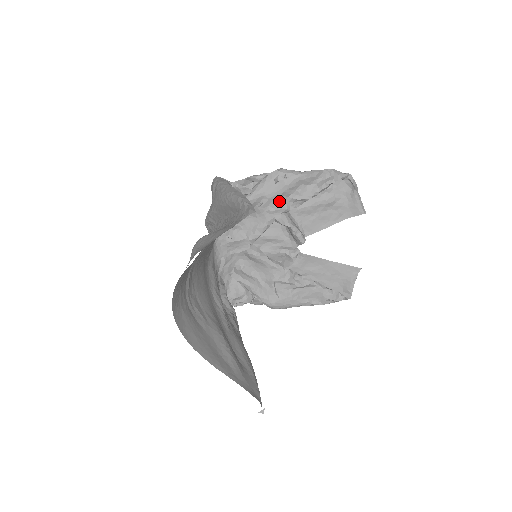
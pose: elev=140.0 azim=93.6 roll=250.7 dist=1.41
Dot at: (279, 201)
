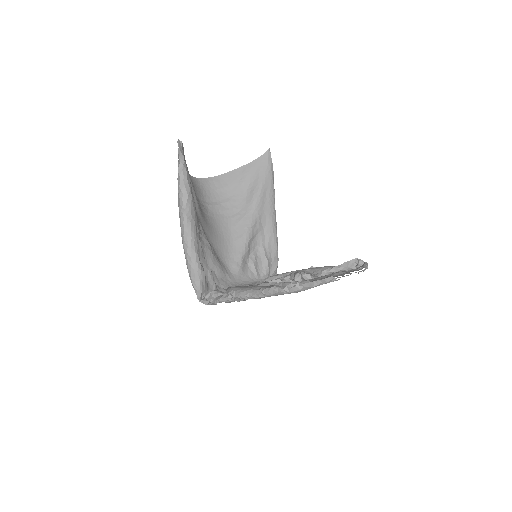
Dot at: occluded
